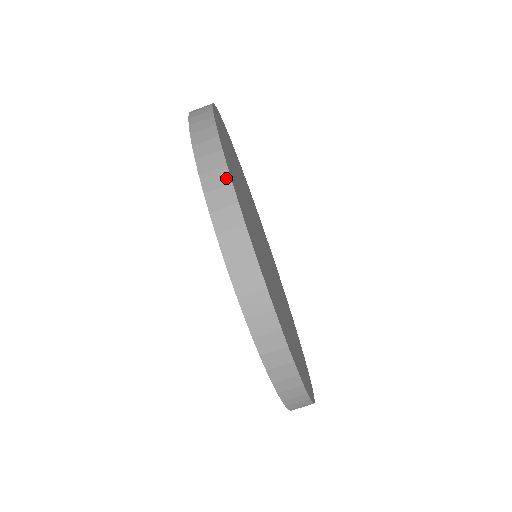
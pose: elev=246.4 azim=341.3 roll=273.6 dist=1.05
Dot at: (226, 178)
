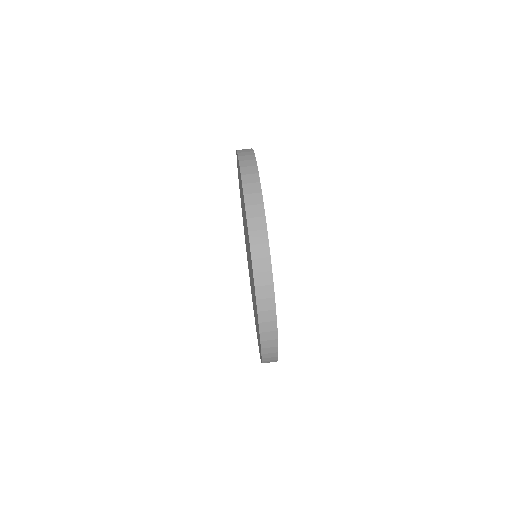
Dot at: (274, 317)
